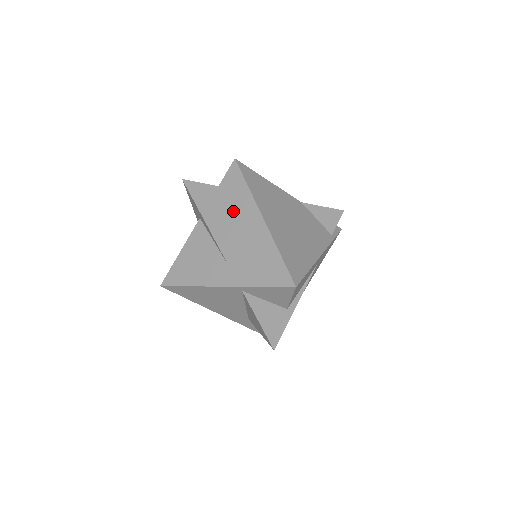
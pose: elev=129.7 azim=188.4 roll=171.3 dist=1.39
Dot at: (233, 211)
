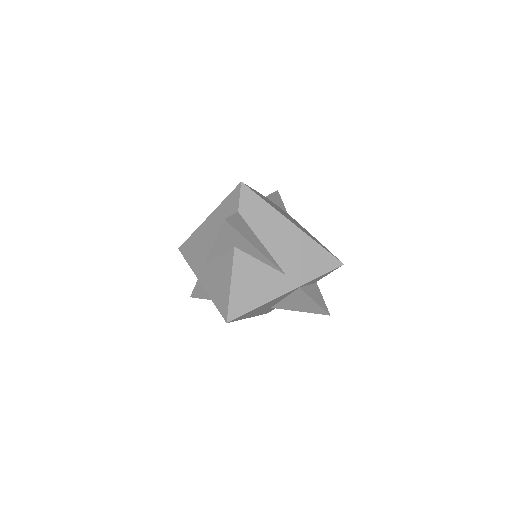
Dot at: (265, 229)
